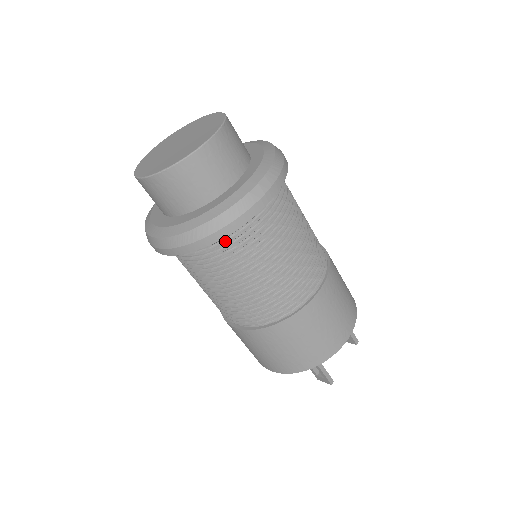
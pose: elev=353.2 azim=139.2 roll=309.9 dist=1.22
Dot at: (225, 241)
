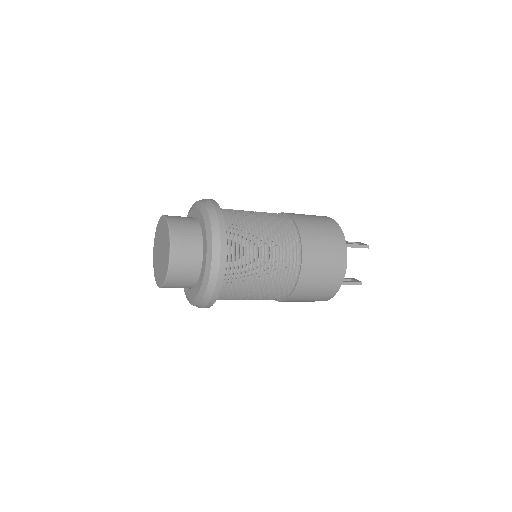
Dot at: (221, 293)
